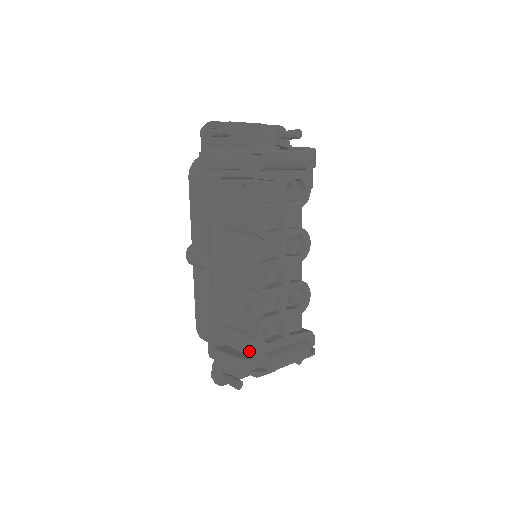
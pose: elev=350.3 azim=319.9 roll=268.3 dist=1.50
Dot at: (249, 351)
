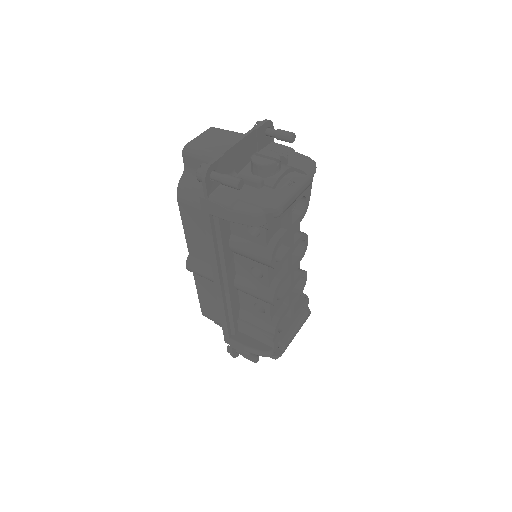
Dot at: (266, 343)
